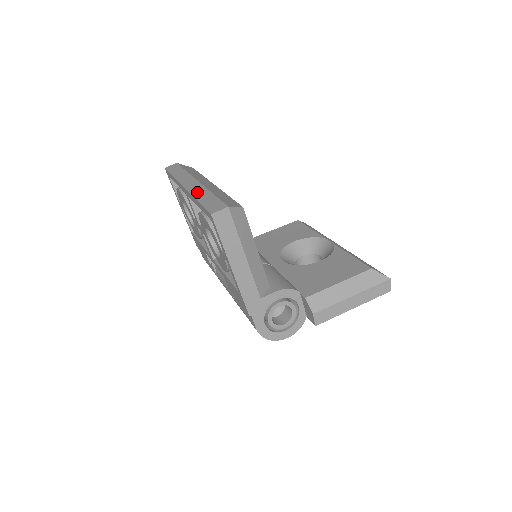
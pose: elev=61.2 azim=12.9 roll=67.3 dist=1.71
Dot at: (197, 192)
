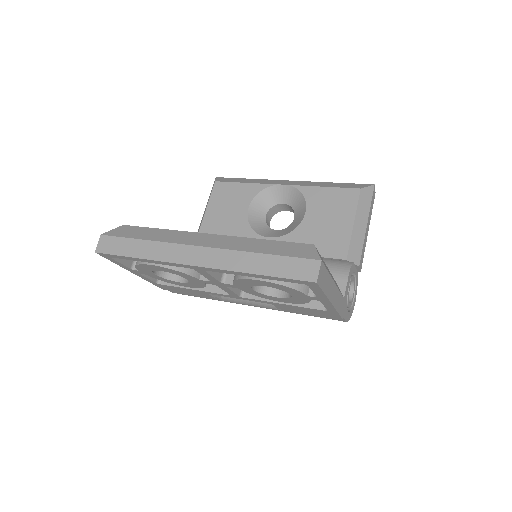
Dot at: (233, 263)
